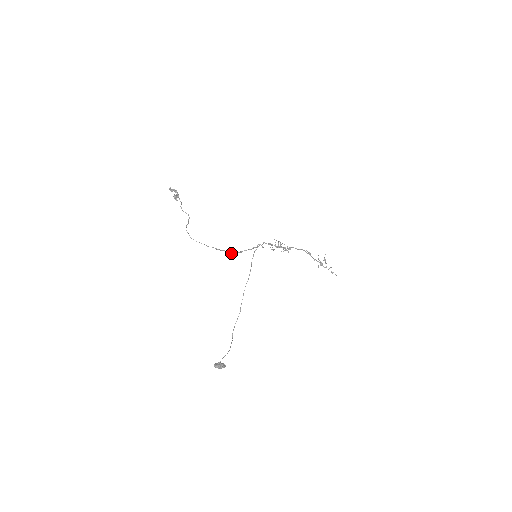
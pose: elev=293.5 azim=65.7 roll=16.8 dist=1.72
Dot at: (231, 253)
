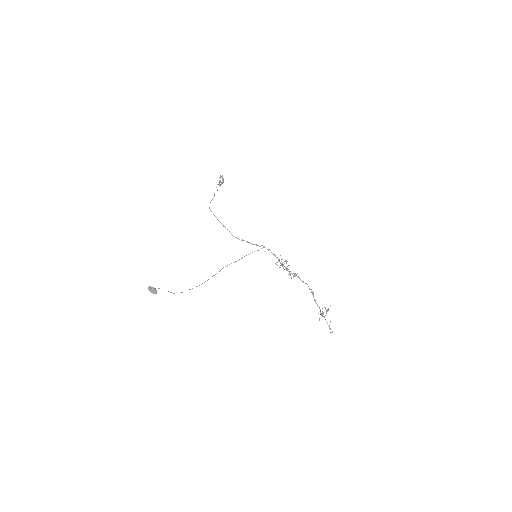
Dot at: (233, 236)
